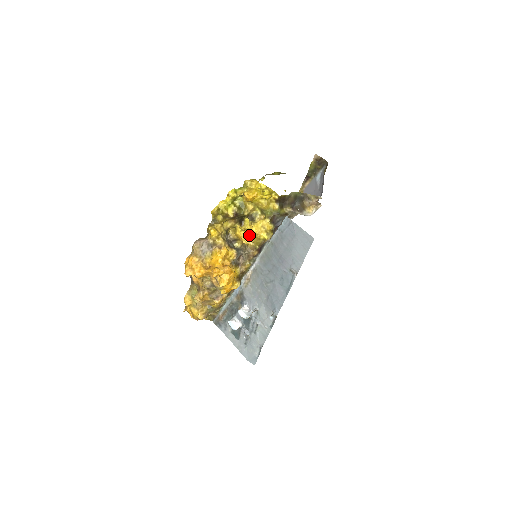
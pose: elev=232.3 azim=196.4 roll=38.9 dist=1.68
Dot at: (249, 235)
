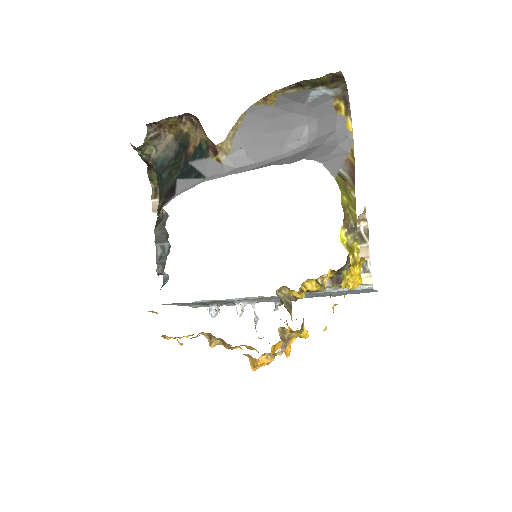
Dot at: (307, 289)
